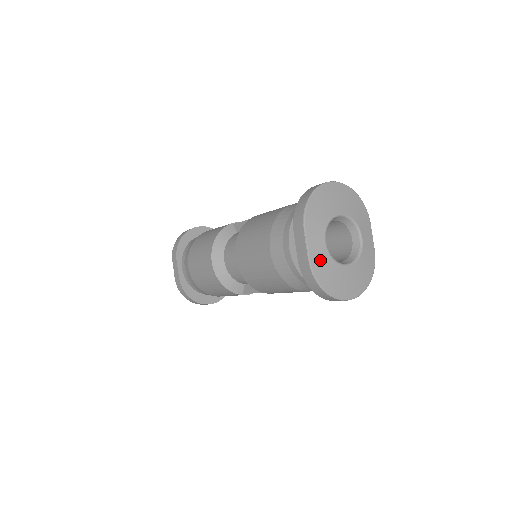
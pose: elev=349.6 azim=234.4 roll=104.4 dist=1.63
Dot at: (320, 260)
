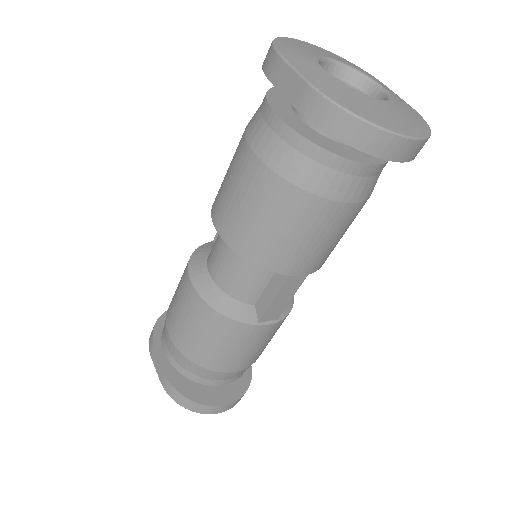
Dot at: (327, 84)
